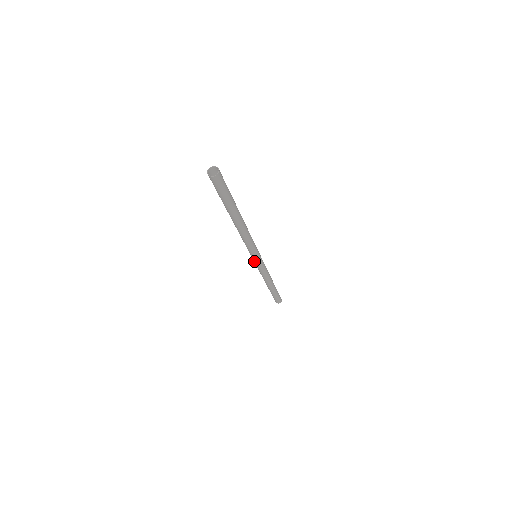
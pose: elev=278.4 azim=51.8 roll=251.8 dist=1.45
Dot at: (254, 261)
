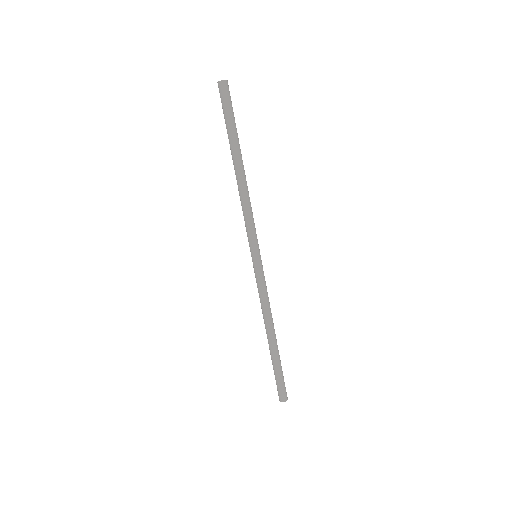
Dot at: (253, 263)
